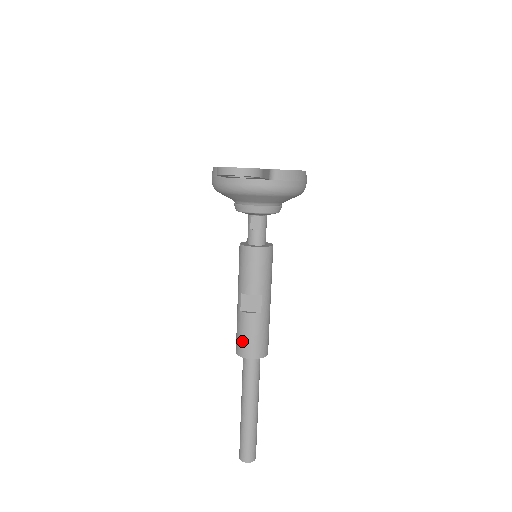
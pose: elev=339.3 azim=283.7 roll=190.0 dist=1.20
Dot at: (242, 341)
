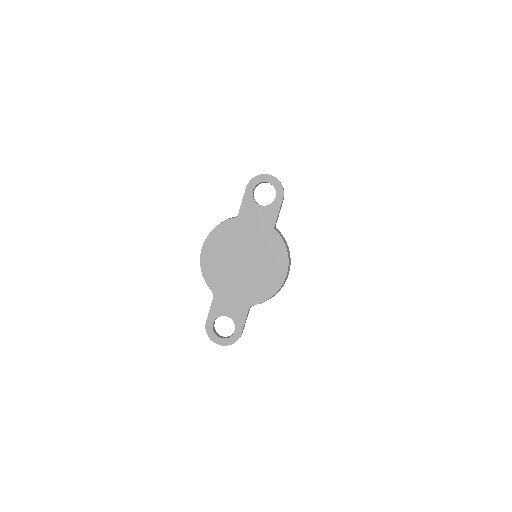
Dot at: occluded
